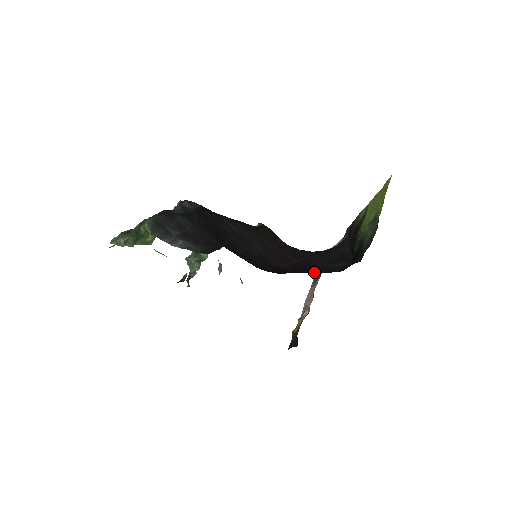
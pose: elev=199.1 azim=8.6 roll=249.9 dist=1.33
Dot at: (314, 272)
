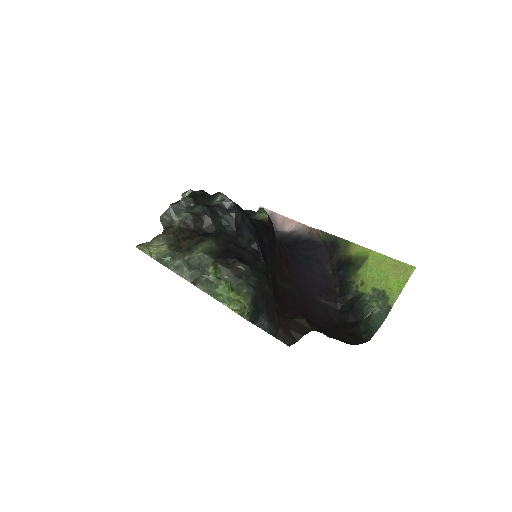
Dot at: (316, 315)
